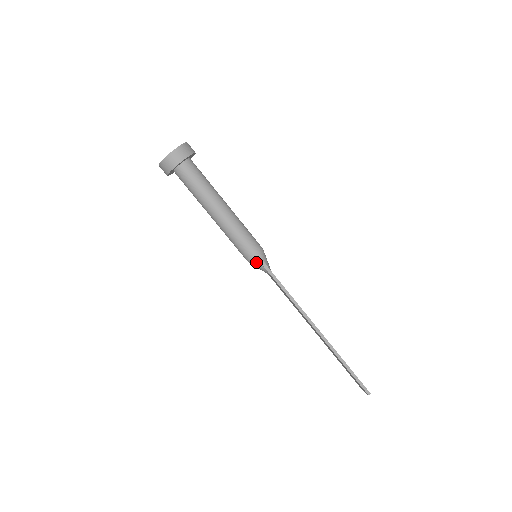
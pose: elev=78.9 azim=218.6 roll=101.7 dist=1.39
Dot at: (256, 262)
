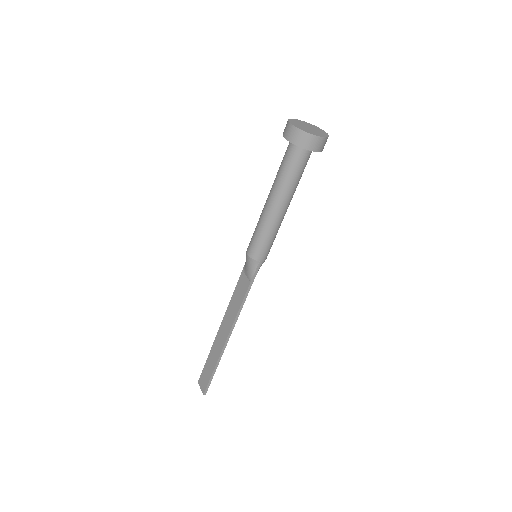
Dot at: (255, 264)
